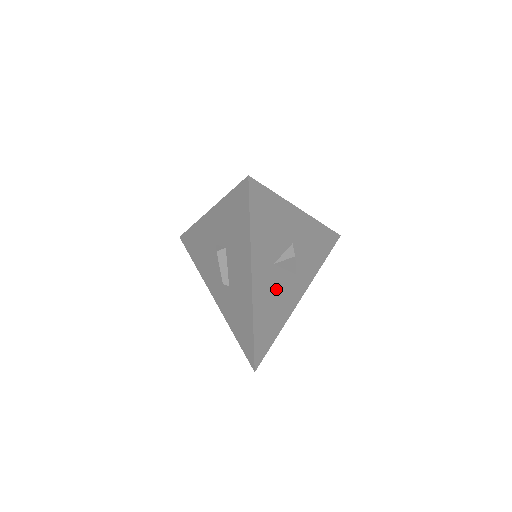
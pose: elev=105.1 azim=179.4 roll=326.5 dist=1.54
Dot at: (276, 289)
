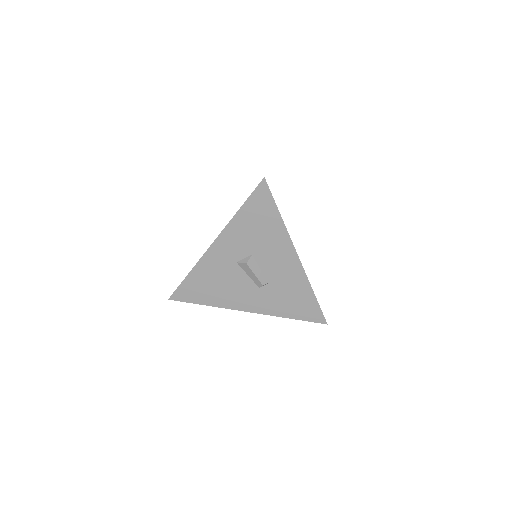
Dot at: occluded
